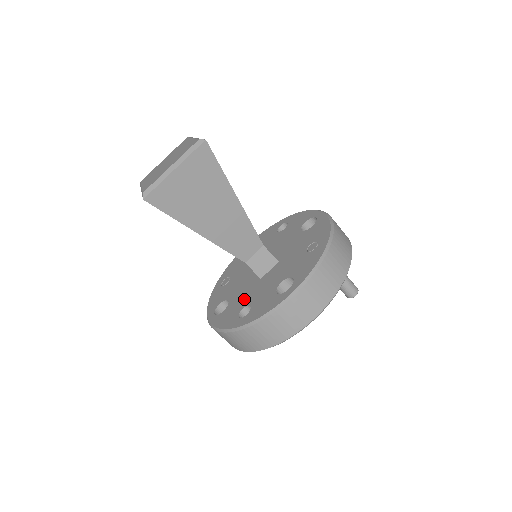
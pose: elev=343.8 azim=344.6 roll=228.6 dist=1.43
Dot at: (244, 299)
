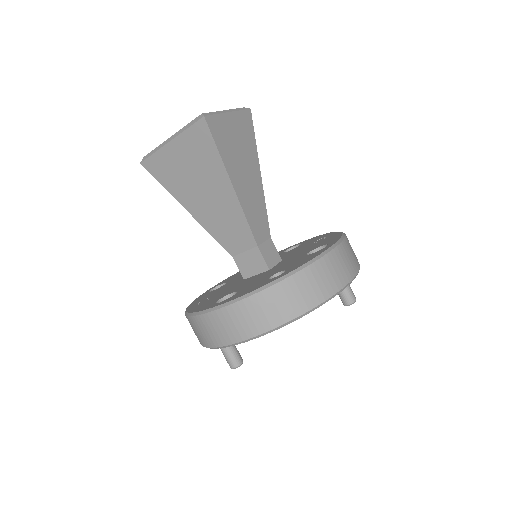
Dot at: (262, 278)
